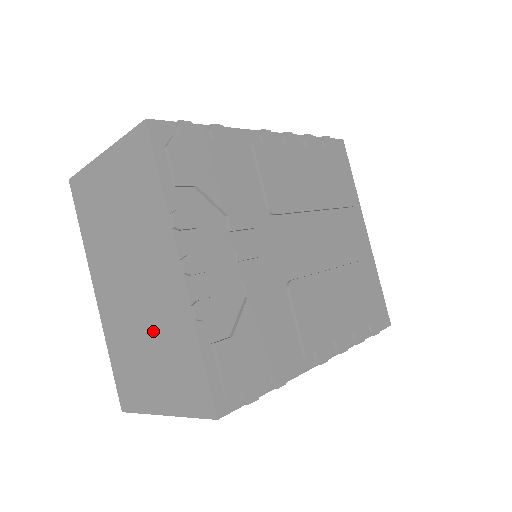
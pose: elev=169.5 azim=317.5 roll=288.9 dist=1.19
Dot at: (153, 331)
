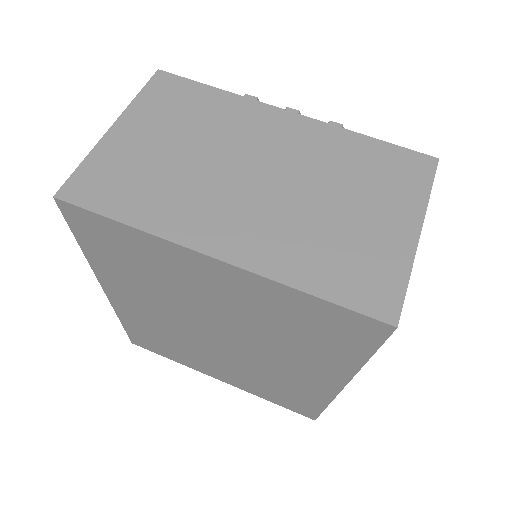
Dot at: (324, 182)
